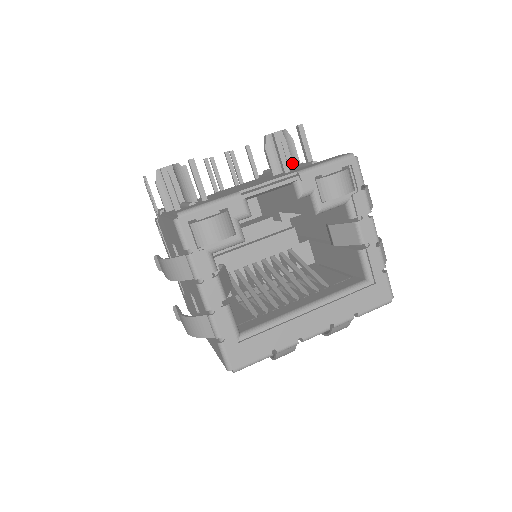
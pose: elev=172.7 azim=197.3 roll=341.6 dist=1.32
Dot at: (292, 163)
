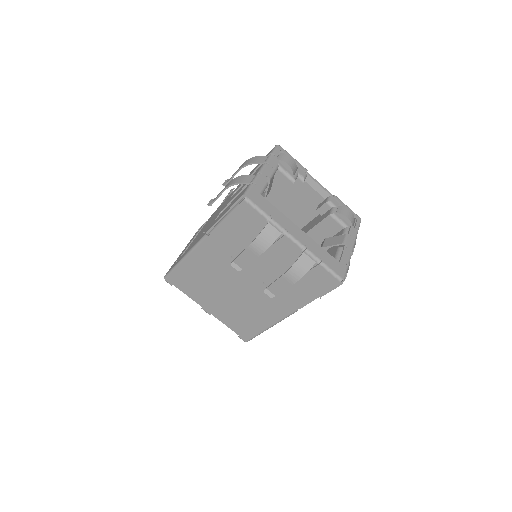
Dot at: occluded
